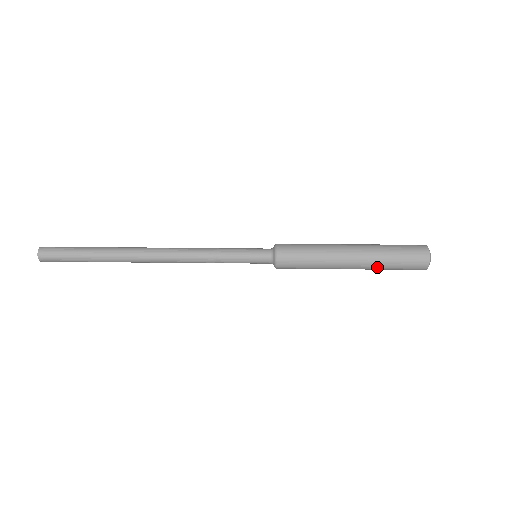
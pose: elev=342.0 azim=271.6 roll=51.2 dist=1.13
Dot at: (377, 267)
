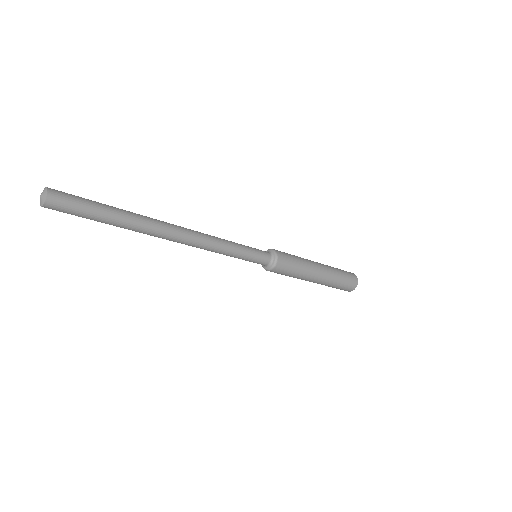
Dot at: (334, 274)
